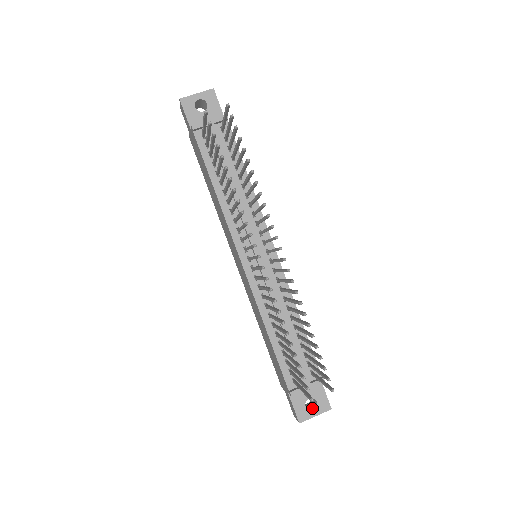
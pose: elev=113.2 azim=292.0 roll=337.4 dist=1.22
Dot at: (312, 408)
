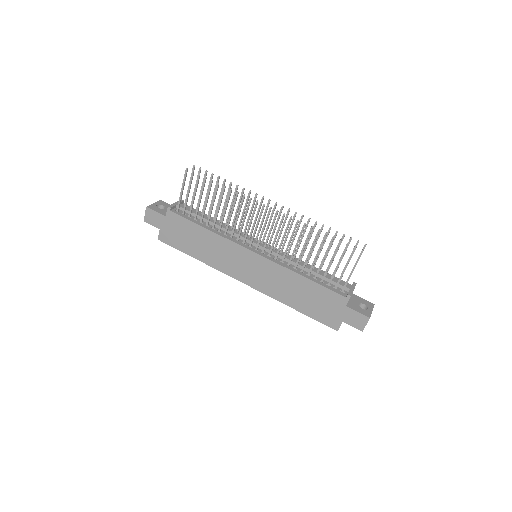
Dot at: occluded
